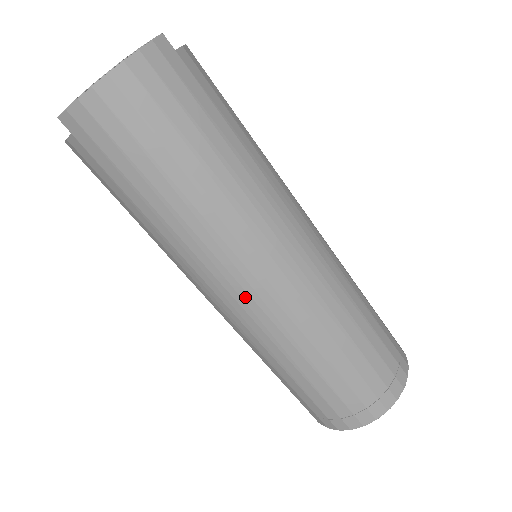
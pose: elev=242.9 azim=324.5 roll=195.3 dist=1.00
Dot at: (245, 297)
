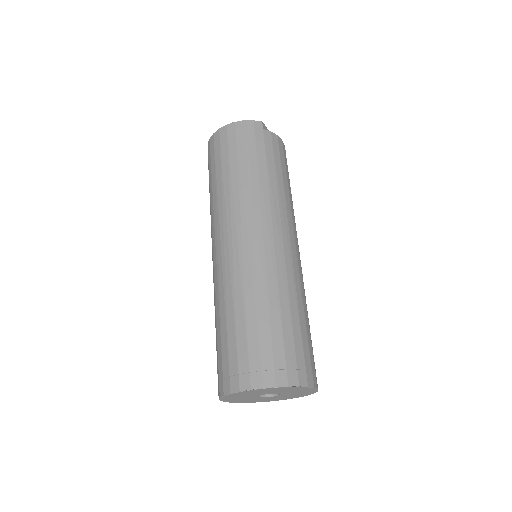
Dot at: (219, 248)
